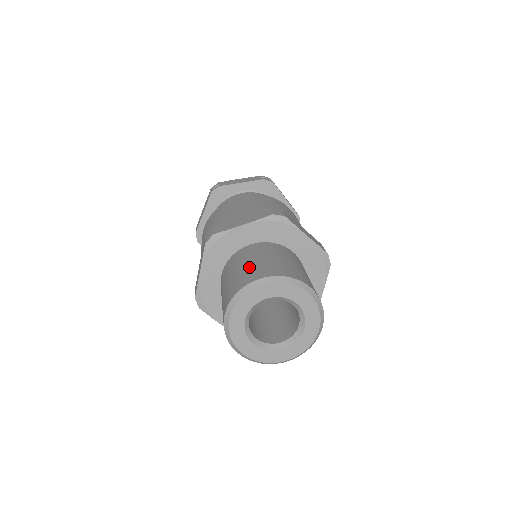
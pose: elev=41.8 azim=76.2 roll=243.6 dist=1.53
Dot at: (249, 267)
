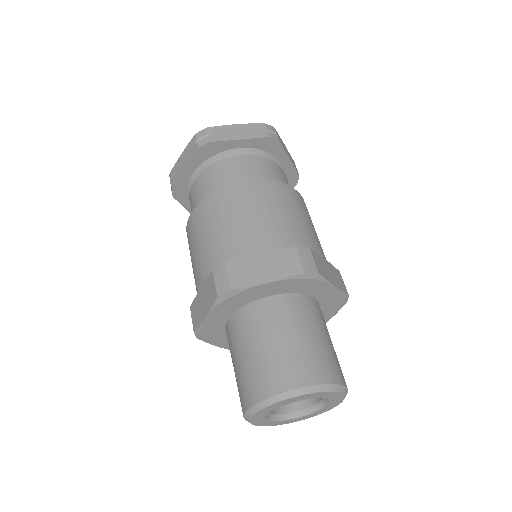
Dot at: (278, 354)
